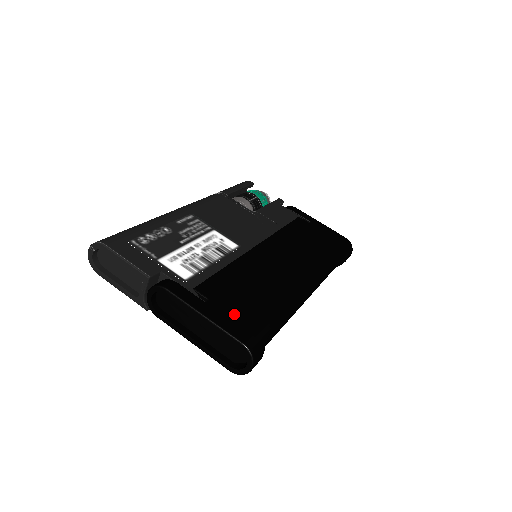
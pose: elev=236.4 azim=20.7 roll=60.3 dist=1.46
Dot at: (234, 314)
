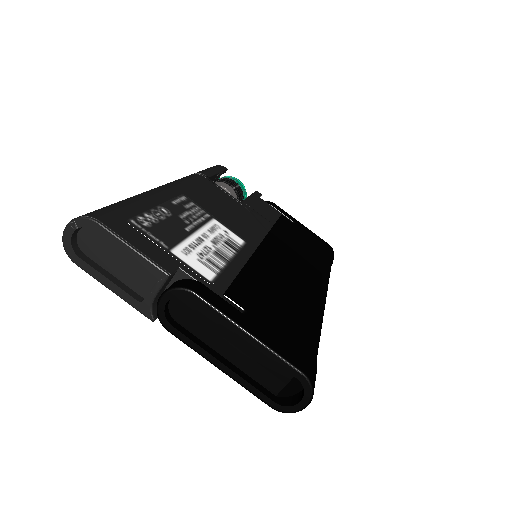
Dot at: (278, 331)
